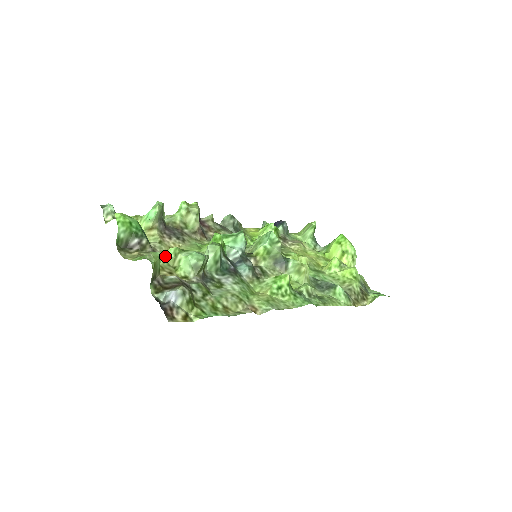
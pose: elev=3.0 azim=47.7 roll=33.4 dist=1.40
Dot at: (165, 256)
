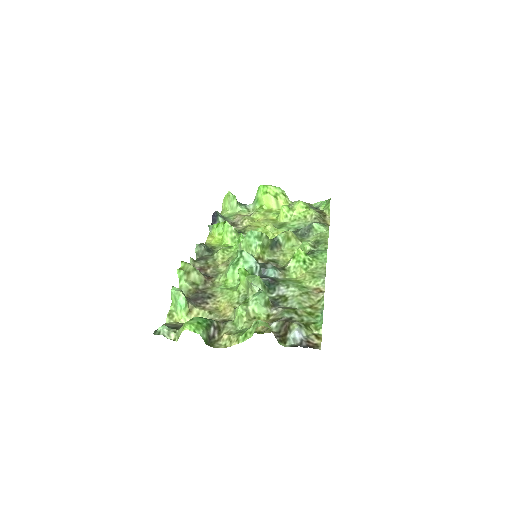
Dot at: (242, 318)
